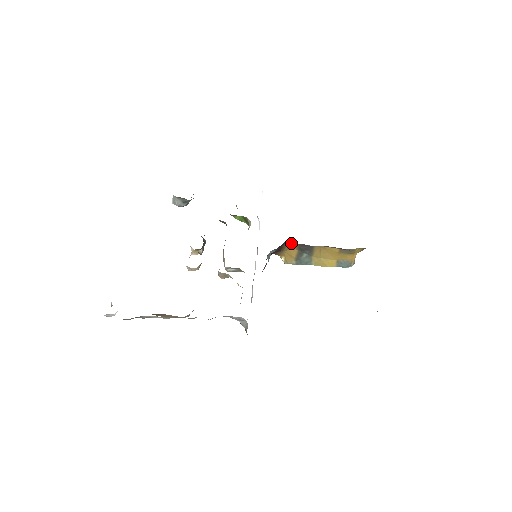
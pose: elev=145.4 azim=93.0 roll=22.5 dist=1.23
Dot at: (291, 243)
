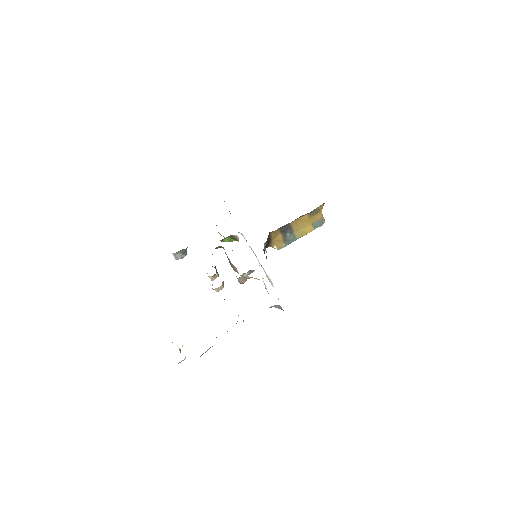
Dot at: (274, 231)
